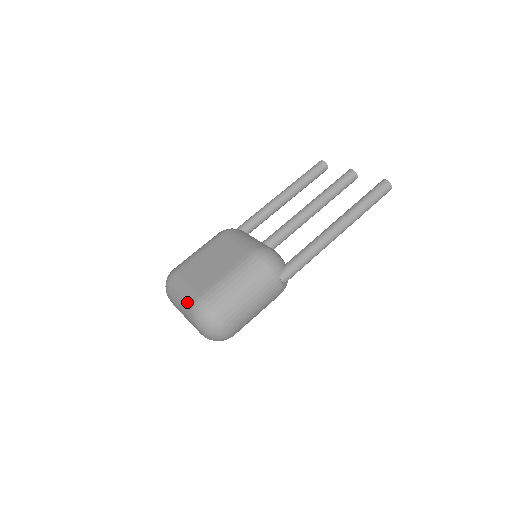
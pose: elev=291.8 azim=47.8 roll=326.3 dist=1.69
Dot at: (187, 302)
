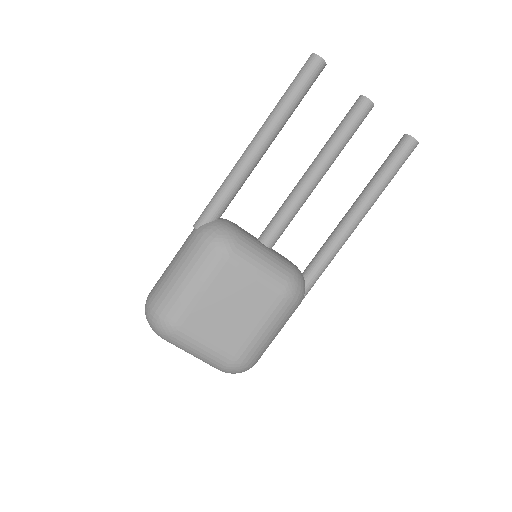
Dot at: (214, 363)
